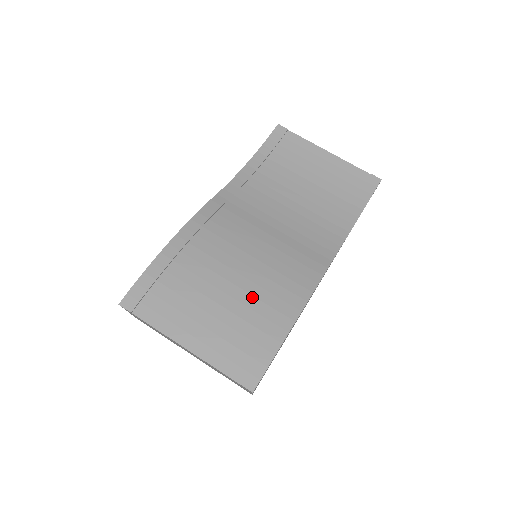
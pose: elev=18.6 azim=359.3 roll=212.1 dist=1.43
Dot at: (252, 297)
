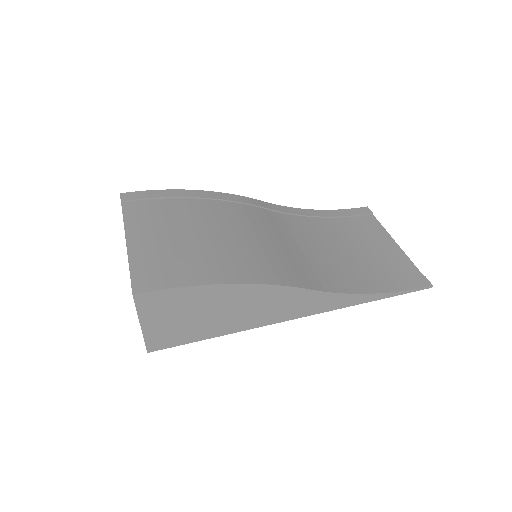
Dot at: (212, 249)
